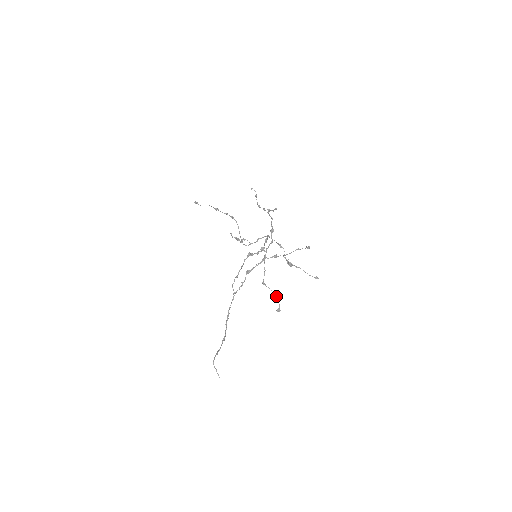
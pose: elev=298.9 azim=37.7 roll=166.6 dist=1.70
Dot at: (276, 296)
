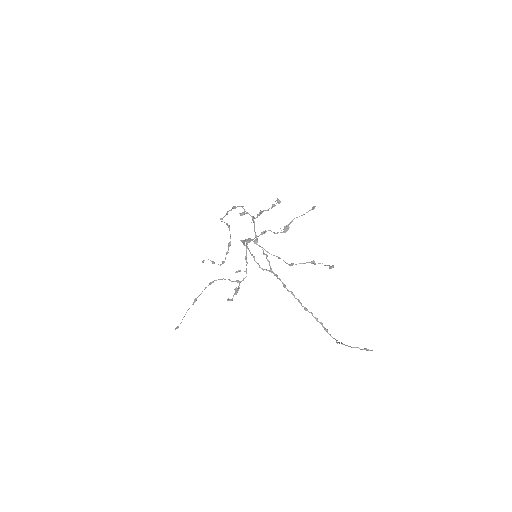
Dot at: (313, 263)
